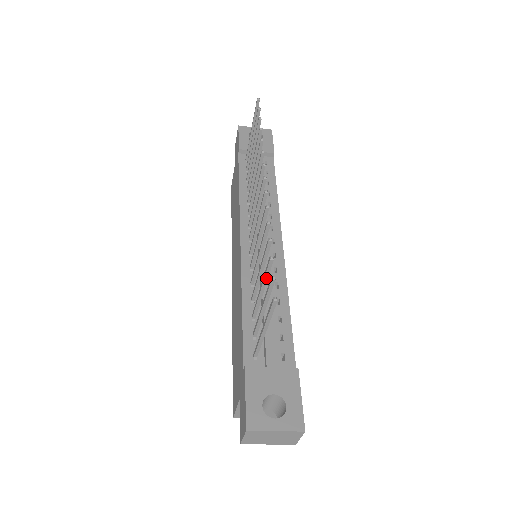
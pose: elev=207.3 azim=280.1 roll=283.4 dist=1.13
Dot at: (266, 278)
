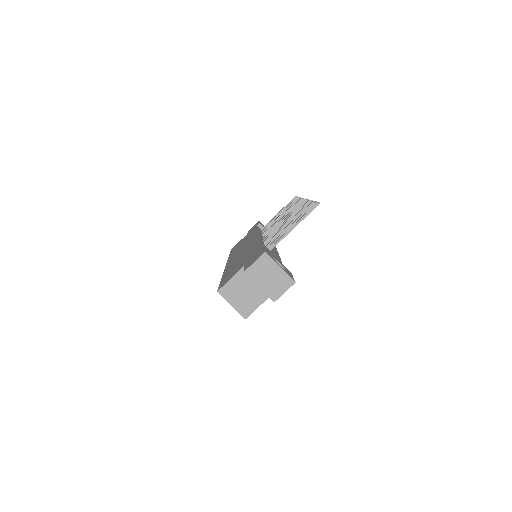
Dot at: occluded
